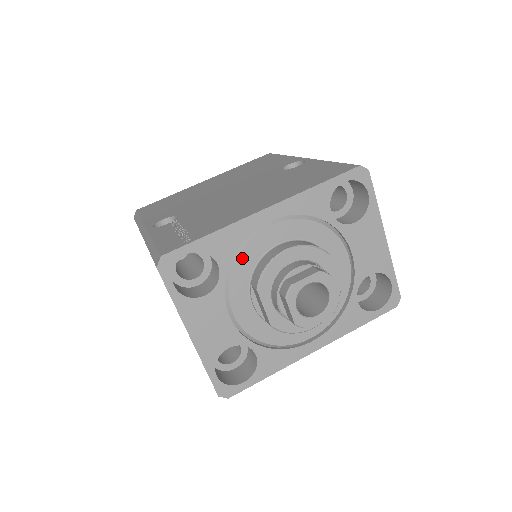
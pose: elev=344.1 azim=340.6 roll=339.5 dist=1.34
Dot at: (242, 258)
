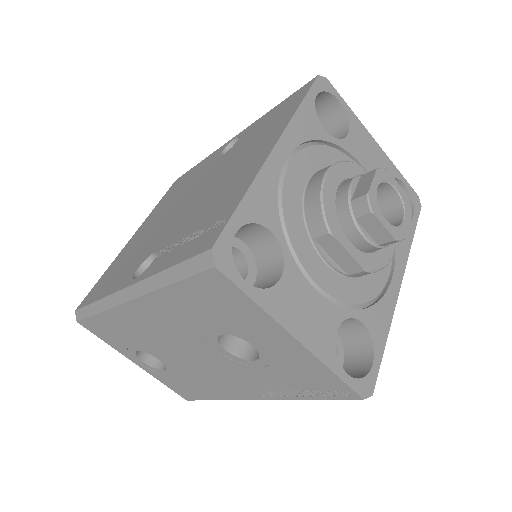
Dot at: (287, 213)
